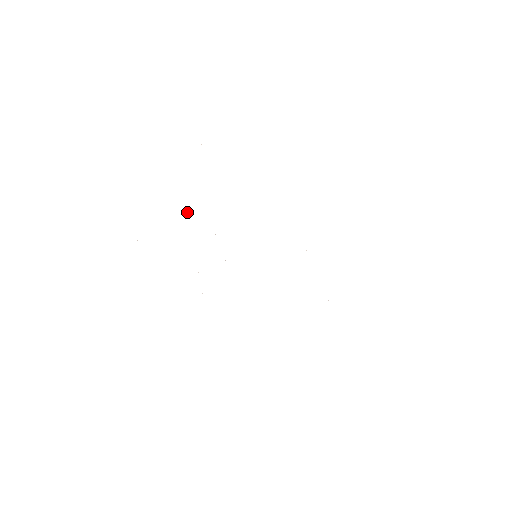
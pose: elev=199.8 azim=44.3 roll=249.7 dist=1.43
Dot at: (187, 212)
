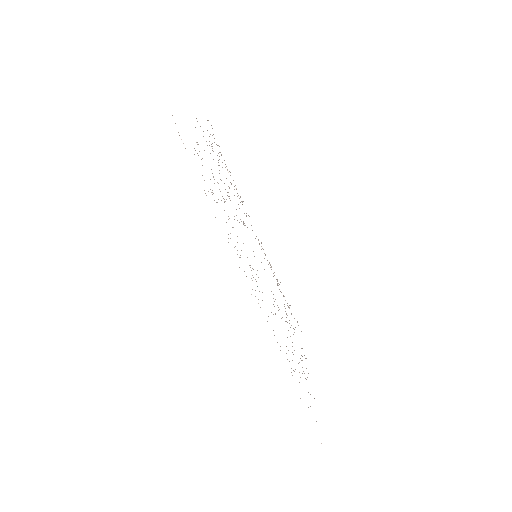
Dot at: occluded
